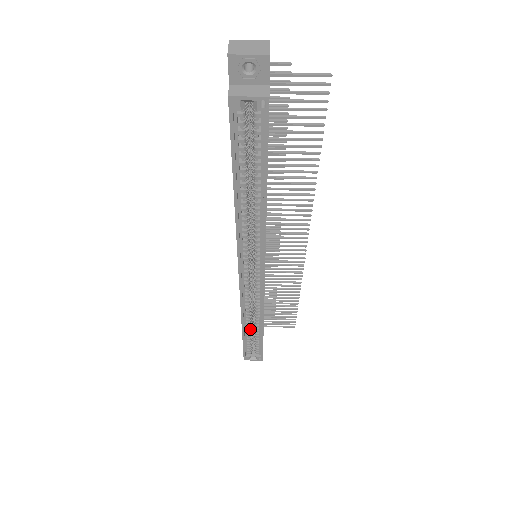
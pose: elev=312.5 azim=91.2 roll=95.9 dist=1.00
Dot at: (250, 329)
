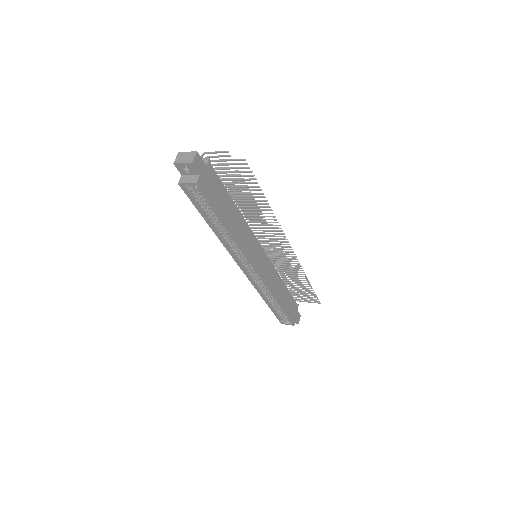
Dot at: (273, 303)
